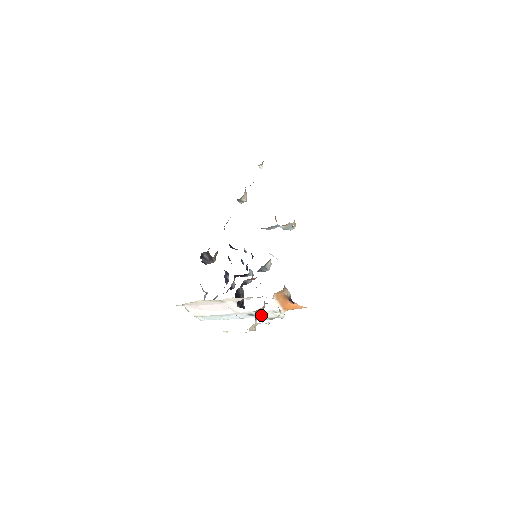
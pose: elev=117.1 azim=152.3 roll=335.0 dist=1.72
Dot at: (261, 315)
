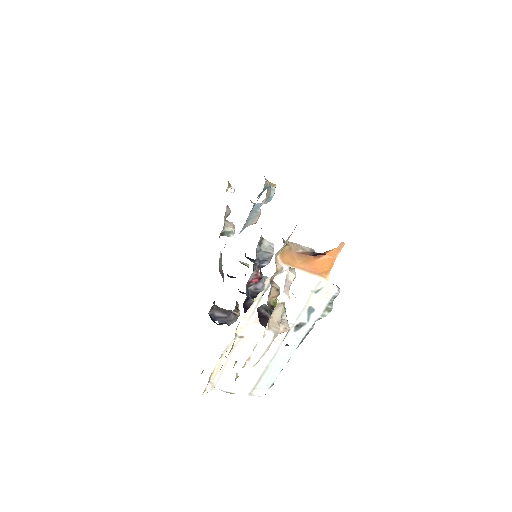
Dot at: (309, 315)
